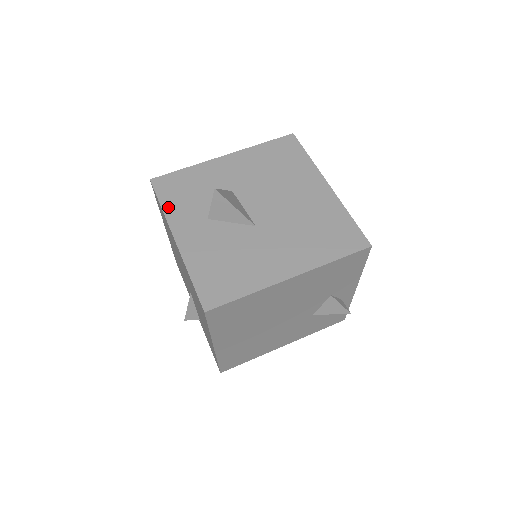
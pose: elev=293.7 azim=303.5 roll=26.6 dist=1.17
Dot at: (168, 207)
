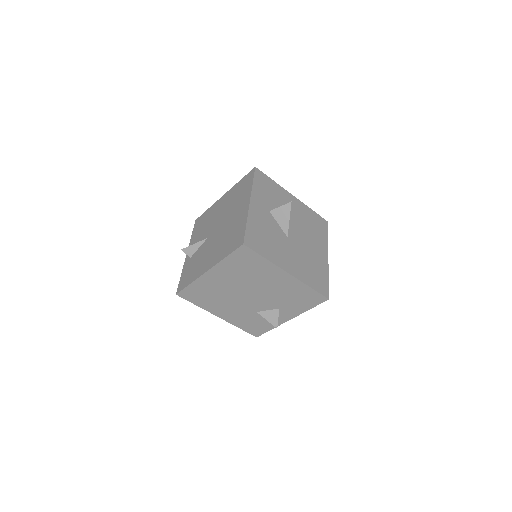
Dot at: (256, 187)
